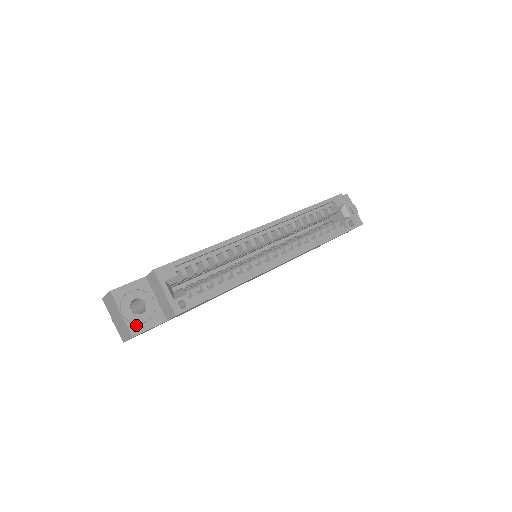
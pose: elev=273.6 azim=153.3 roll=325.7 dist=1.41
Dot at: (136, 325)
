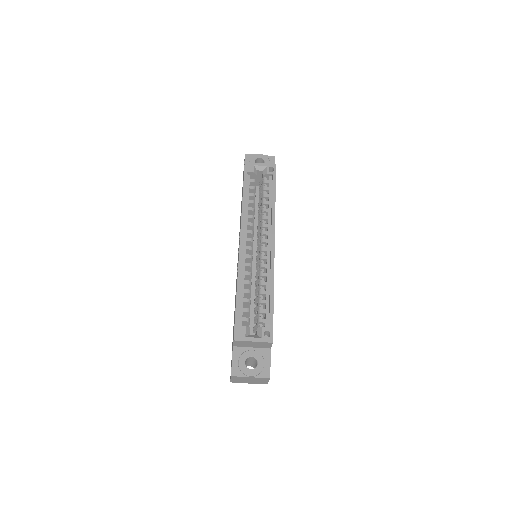
Dot at: (263, 371)
